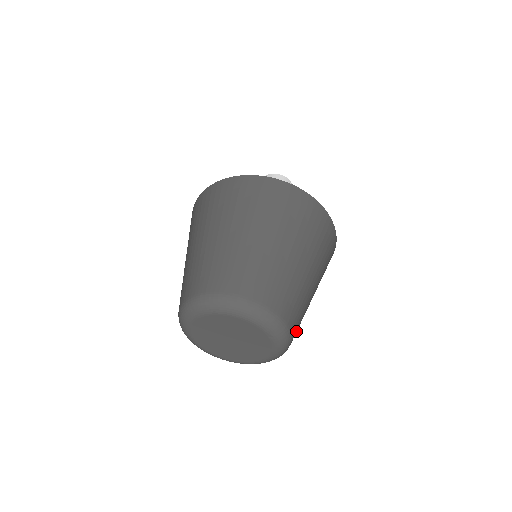
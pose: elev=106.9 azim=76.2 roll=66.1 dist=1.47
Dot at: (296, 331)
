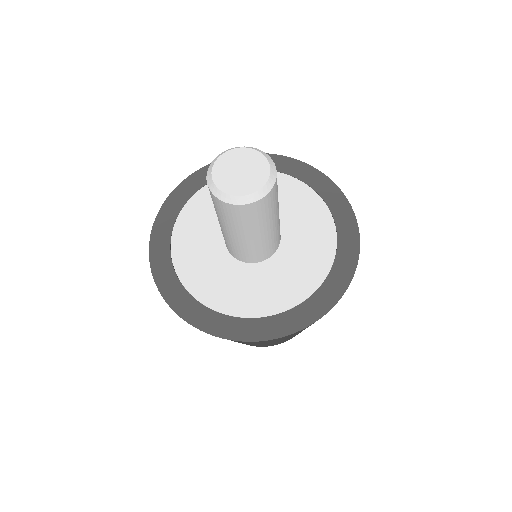
Dot at: occluded
